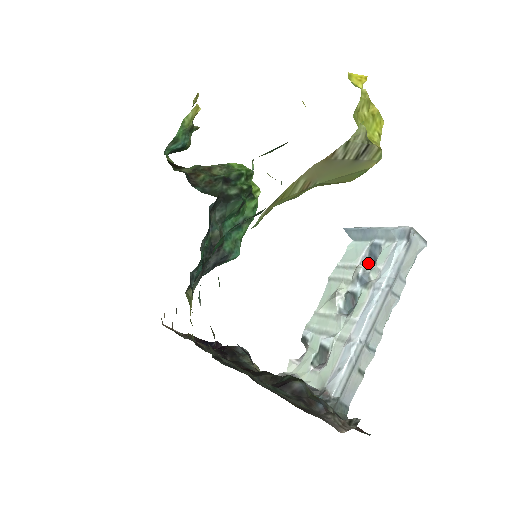
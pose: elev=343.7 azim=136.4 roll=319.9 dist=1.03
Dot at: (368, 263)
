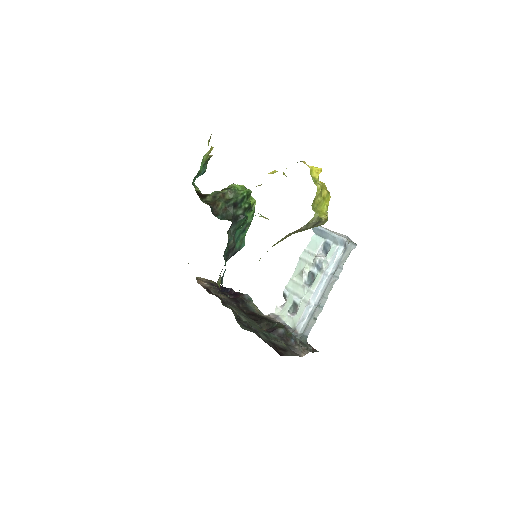
Dot at: (322, 254)
